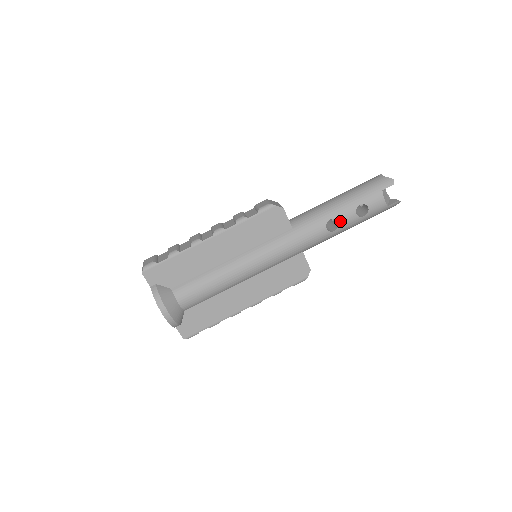
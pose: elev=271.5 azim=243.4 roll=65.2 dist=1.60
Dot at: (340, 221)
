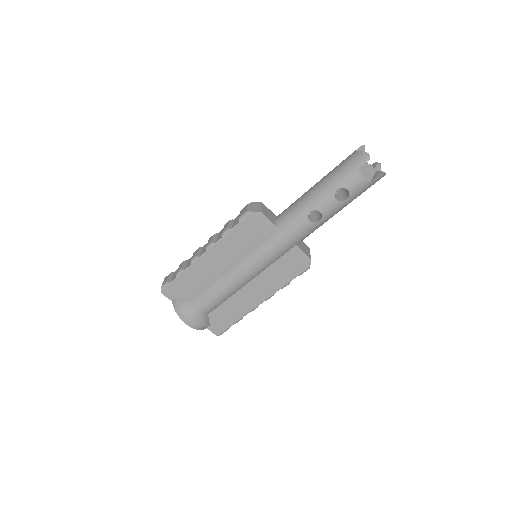
Dot at: (321, 211)
